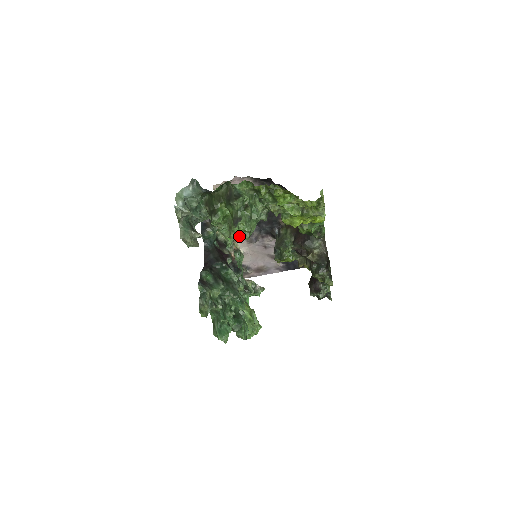
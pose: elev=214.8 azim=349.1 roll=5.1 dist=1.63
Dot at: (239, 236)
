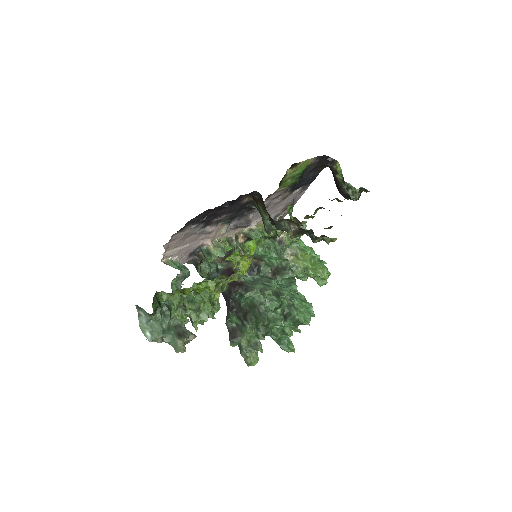
Dot at: occluded
